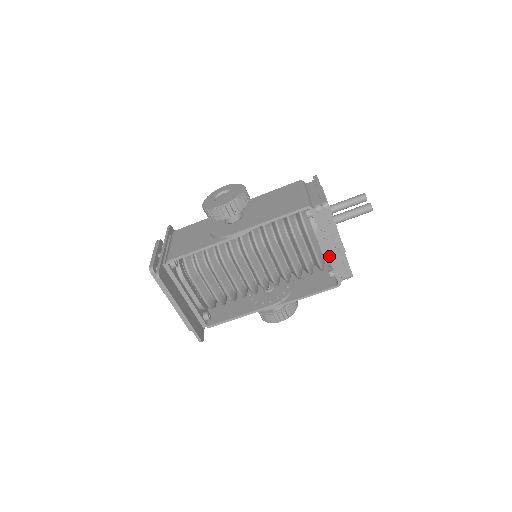
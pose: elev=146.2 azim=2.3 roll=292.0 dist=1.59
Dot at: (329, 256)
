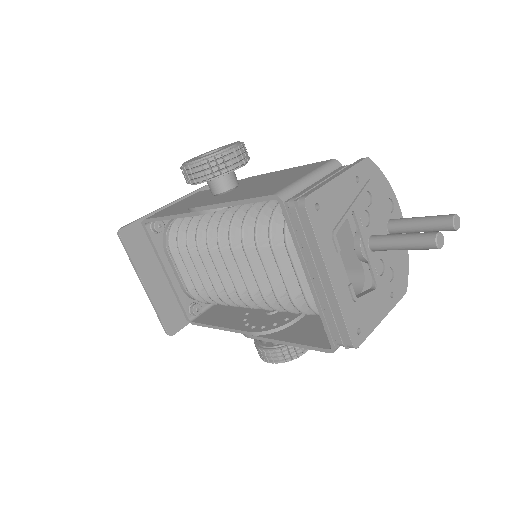
Dot at: (314, 294)
